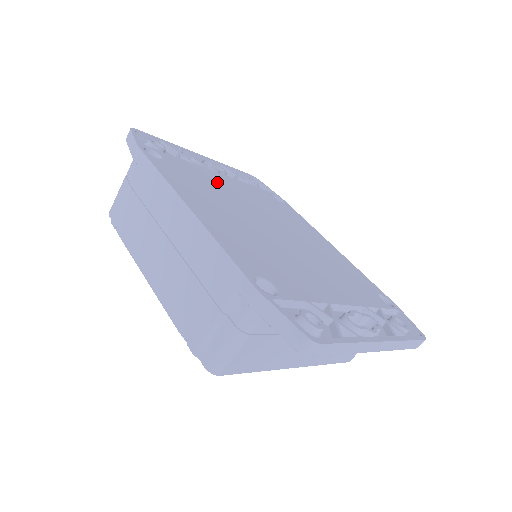
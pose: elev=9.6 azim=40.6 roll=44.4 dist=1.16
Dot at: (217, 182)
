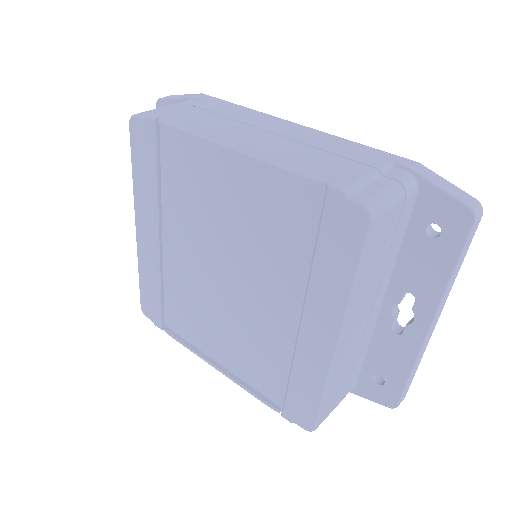
Dot at: occluded
